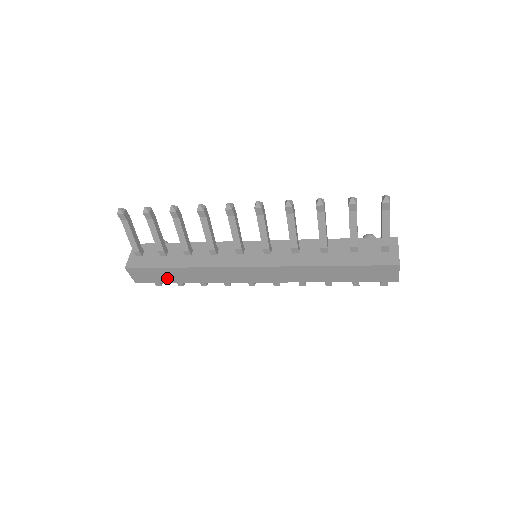
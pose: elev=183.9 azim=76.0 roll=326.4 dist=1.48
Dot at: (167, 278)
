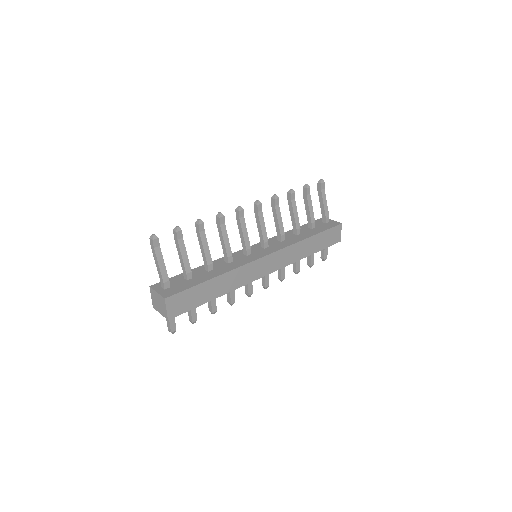
Dot at: (200, 299)
